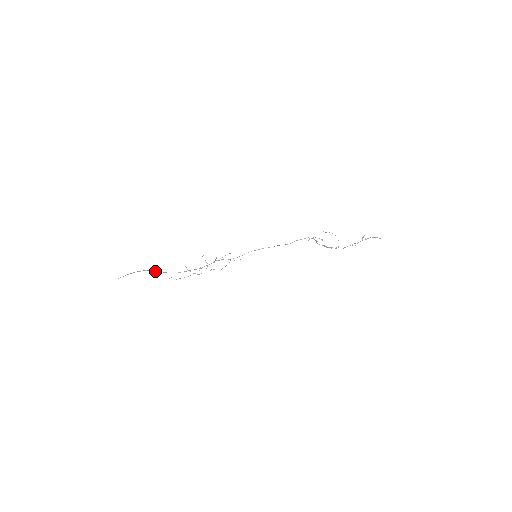
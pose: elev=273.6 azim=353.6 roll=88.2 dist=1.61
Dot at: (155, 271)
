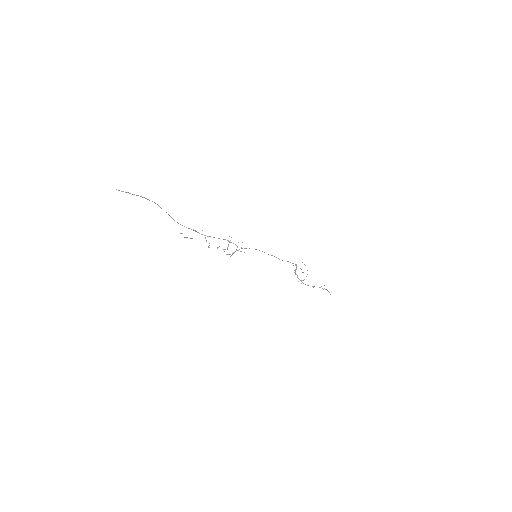
Dot at: occluded
